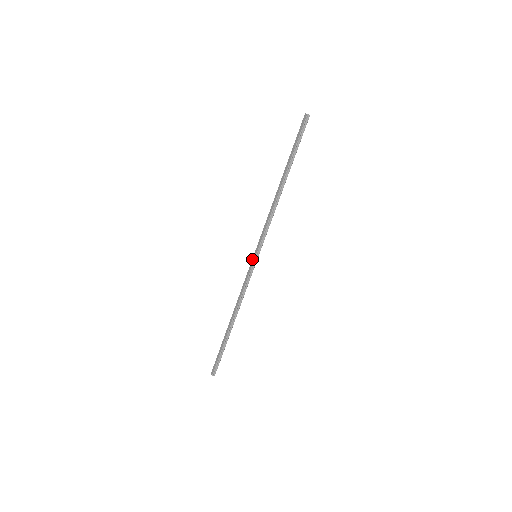
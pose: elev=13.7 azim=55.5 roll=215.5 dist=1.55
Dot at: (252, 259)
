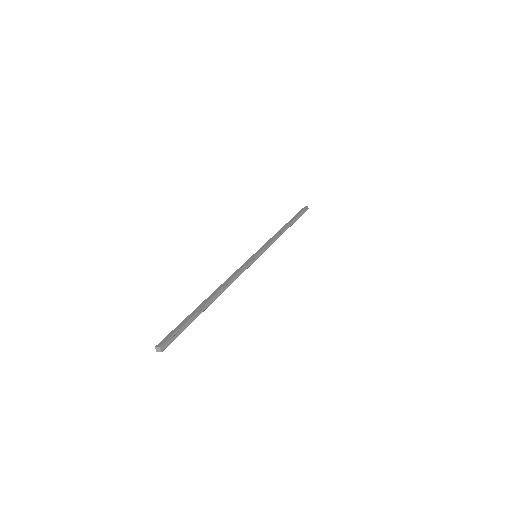
Dot at: (252, 256)
